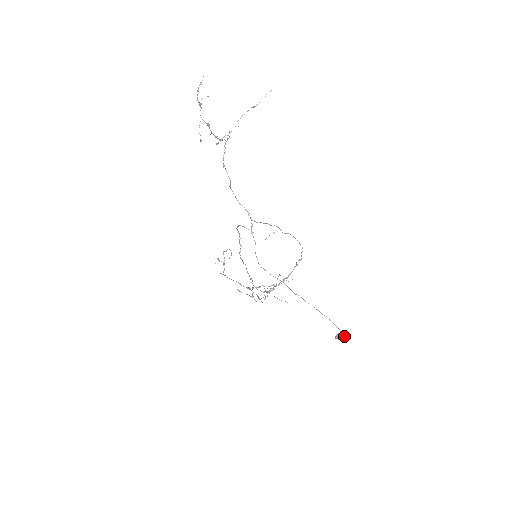
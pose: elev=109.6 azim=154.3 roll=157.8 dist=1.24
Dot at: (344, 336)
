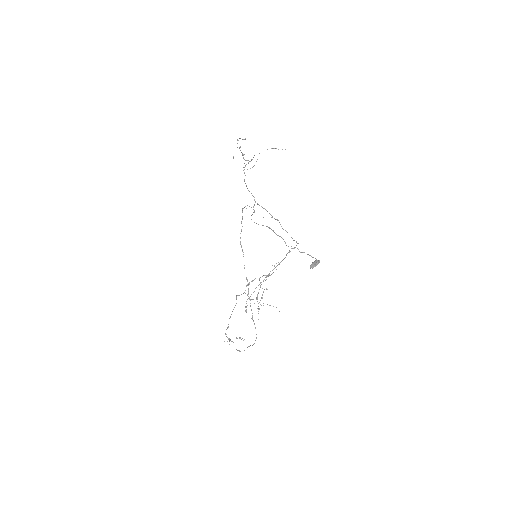
Dot at: (318, 260)
